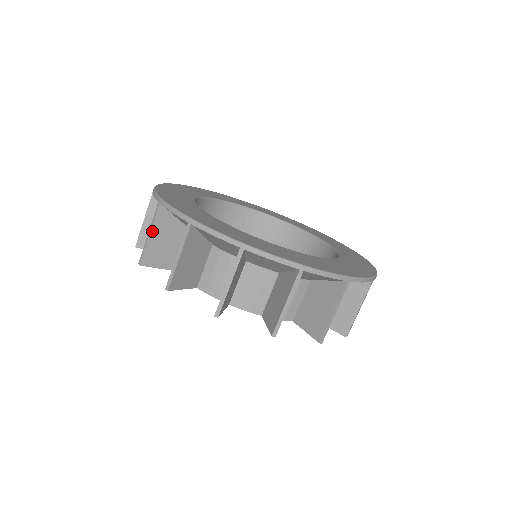
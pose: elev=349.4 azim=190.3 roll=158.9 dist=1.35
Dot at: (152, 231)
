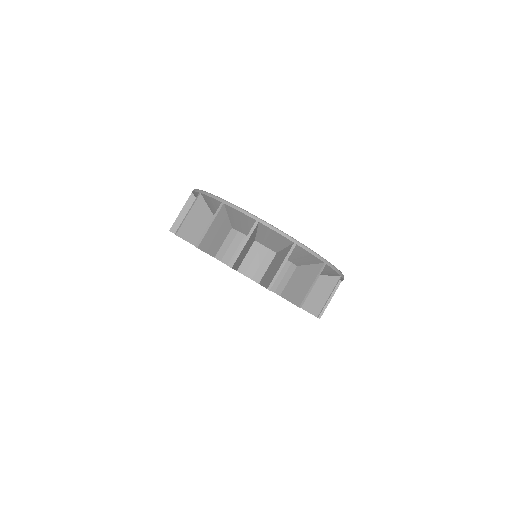
Dot at: (247, 242)
